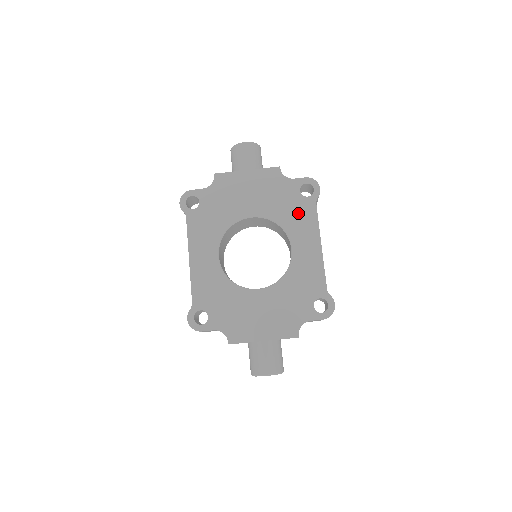
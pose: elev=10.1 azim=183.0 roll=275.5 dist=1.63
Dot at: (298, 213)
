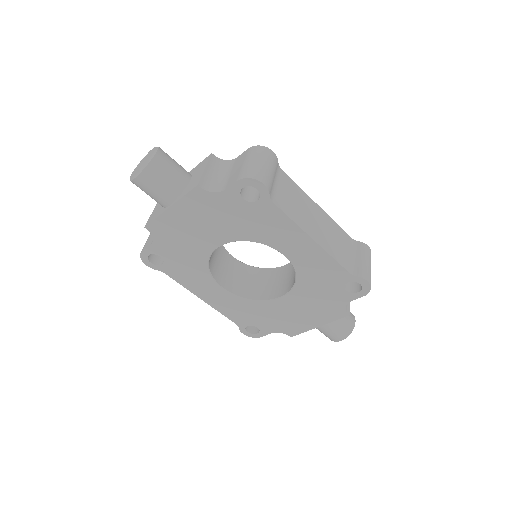
Dot at: (262, 222)
